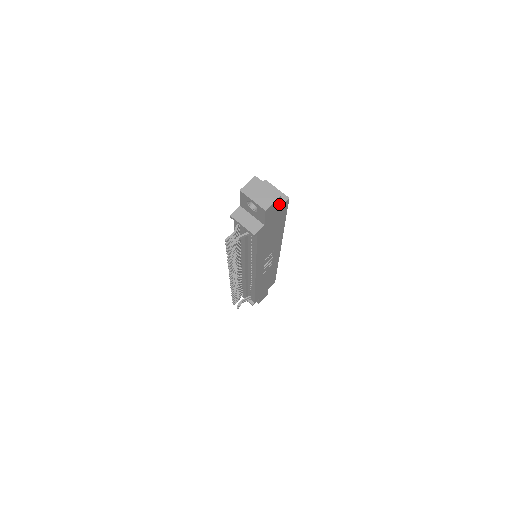
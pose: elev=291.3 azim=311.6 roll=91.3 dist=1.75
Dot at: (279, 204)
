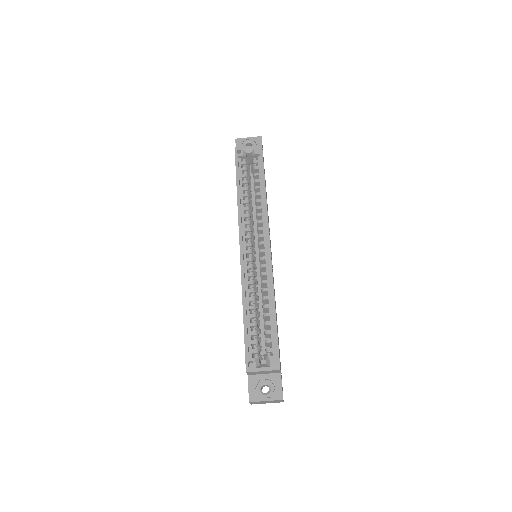
Dot at: (281, 382)
